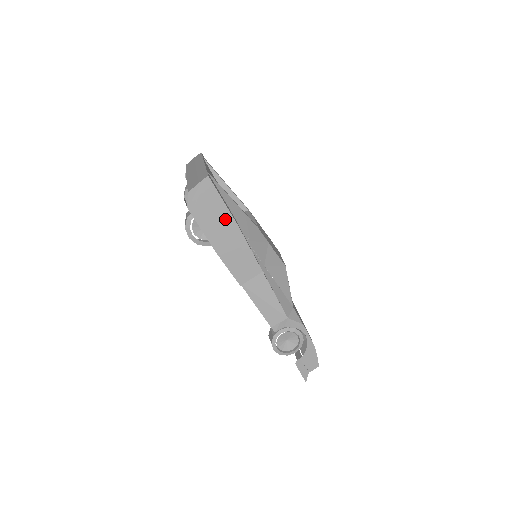
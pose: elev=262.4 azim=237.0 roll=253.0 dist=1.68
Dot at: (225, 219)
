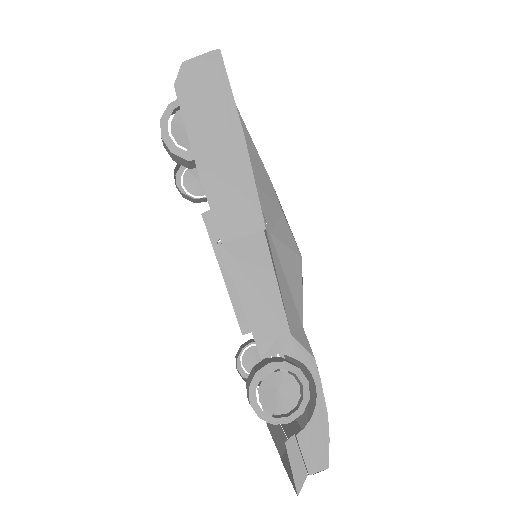
Dot at: (227, 121)
